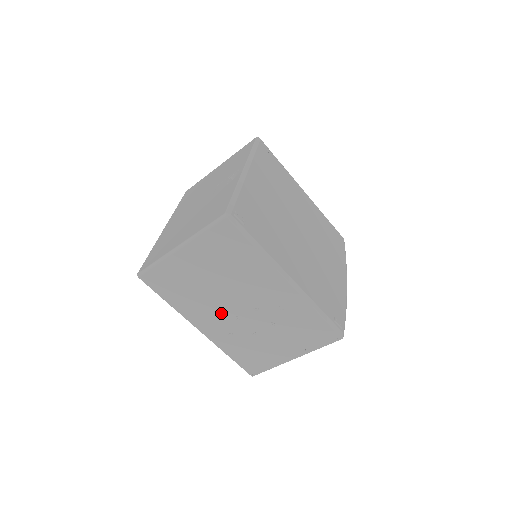
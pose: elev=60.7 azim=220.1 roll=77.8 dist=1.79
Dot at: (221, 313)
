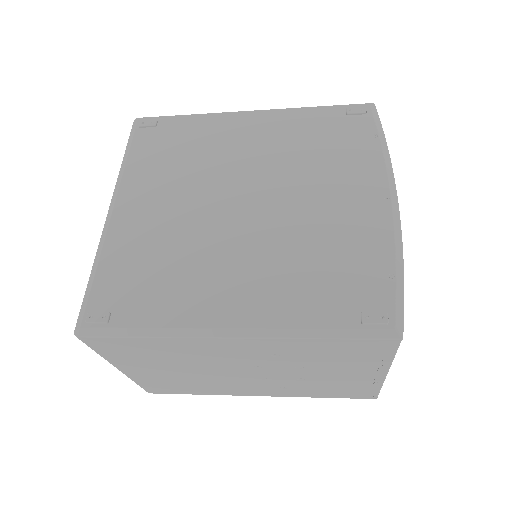
Dot at: (243, 382)
